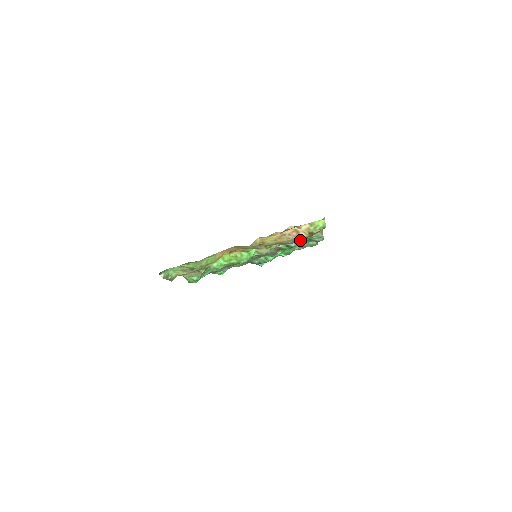
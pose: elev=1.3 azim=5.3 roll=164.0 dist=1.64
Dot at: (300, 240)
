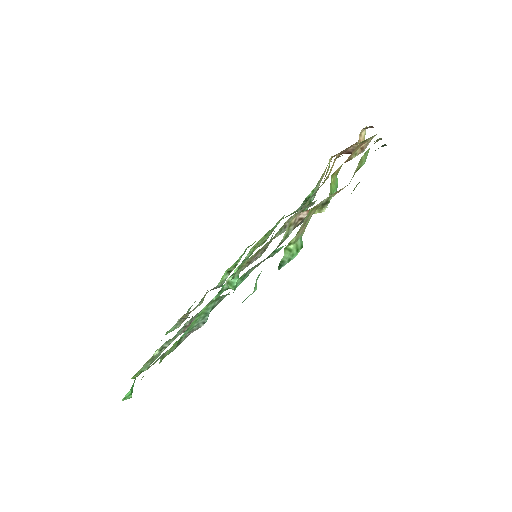
Dot at: occluded
